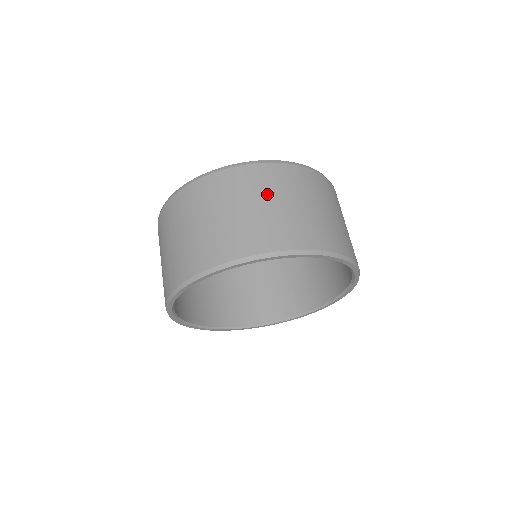
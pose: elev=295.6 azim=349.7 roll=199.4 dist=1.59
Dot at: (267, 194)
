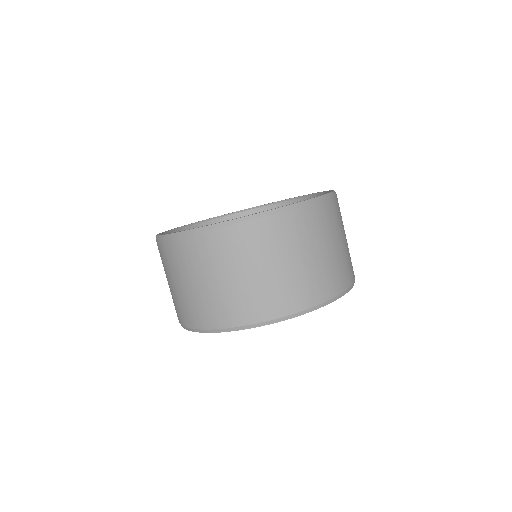
Dot at: (184, 273)
